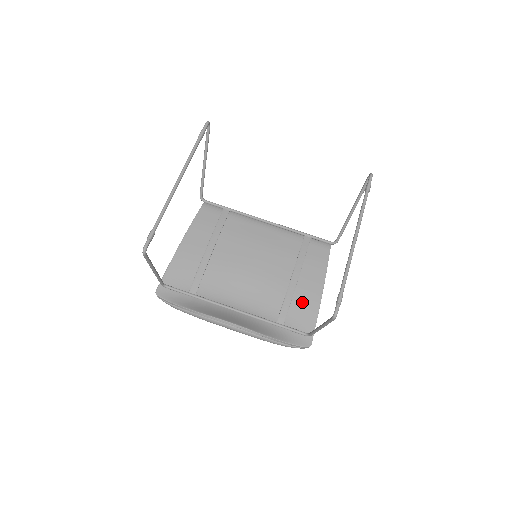
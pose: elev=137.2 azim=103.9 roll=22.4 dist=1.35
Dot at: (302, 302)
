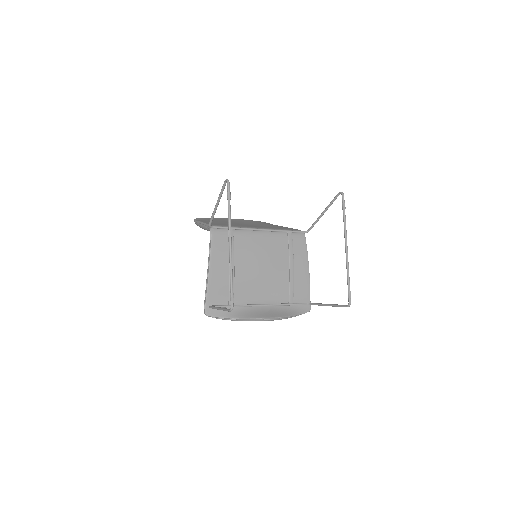
Dot at: (299, 283)
